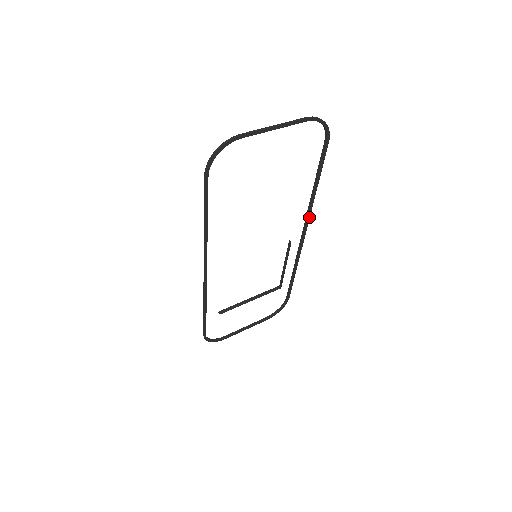
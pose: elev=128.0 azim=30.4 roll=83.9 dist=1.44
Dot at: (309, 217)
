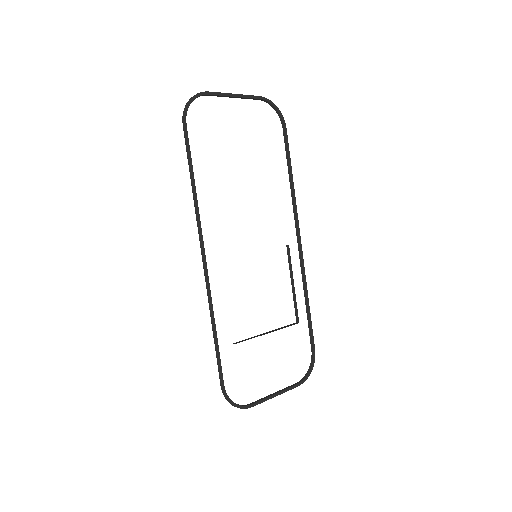
Dot at: (297, 216)
